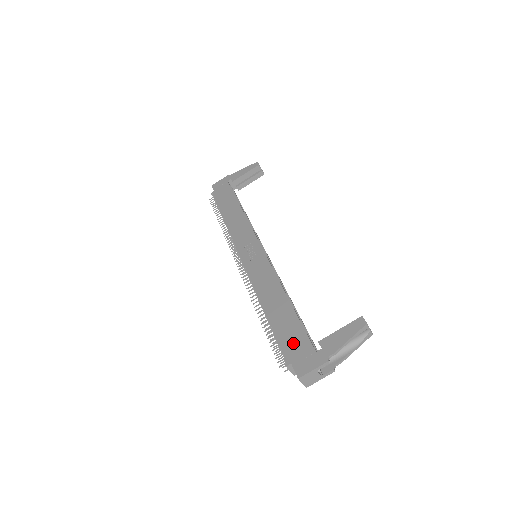
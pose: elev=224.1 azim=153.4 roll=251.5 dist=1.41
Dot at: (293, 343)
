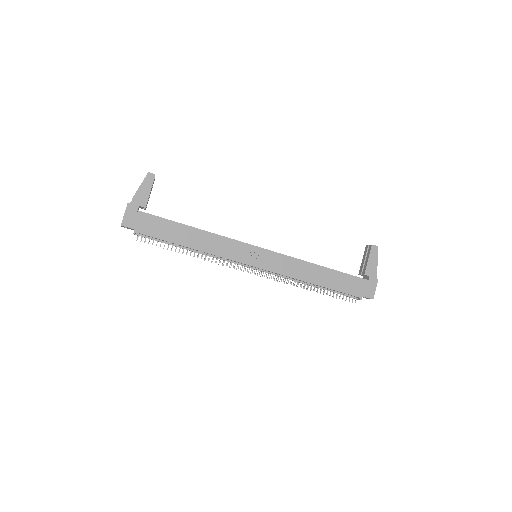
Dot at: (353, 287)
